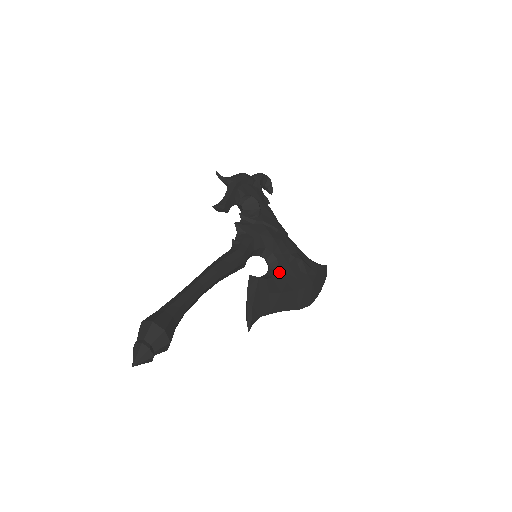
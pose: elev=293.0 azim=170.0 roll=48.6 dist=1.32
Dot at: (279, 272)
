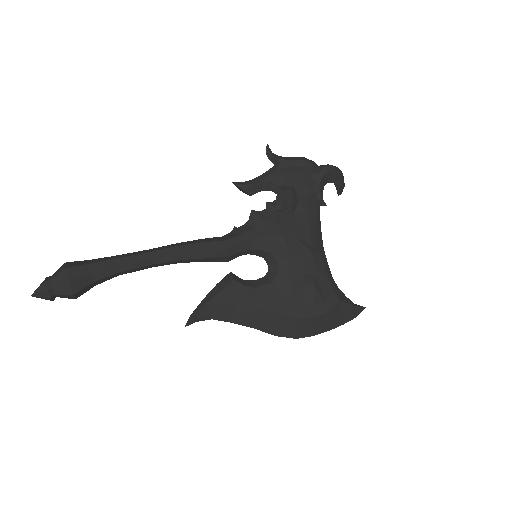
Dot at: (271, 286)
